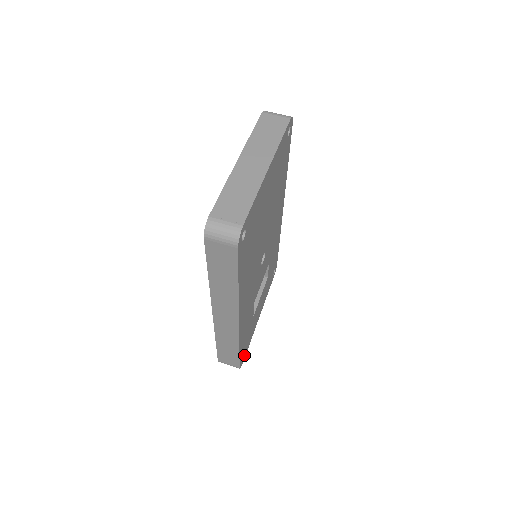
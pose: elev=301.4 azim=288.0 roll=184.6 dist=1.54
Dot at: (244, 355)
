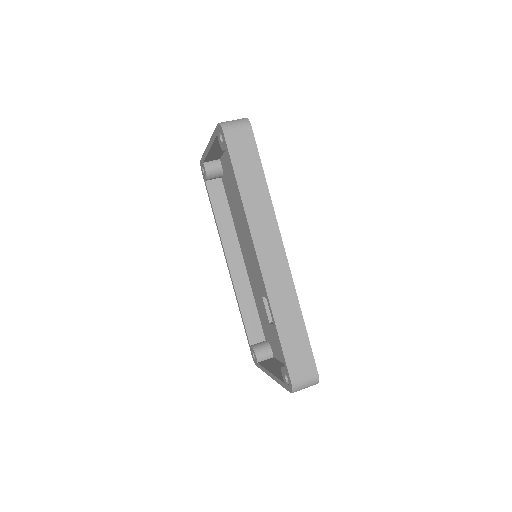
Dot at: occluded
